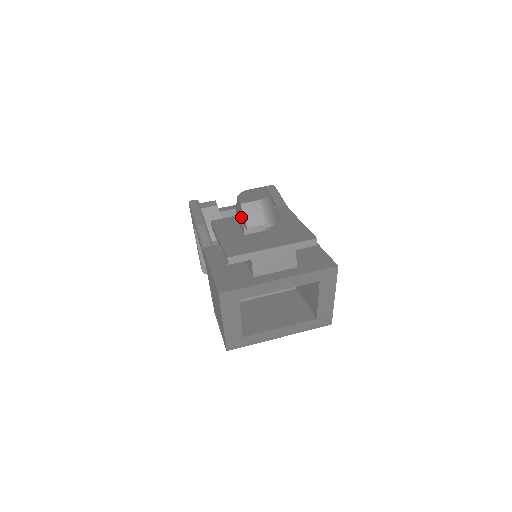
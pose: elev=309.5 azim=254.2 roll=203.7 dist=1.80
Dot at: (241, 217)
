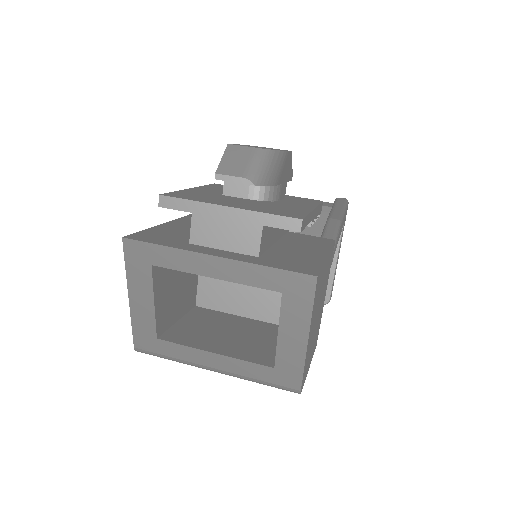
Dot at: occluded
